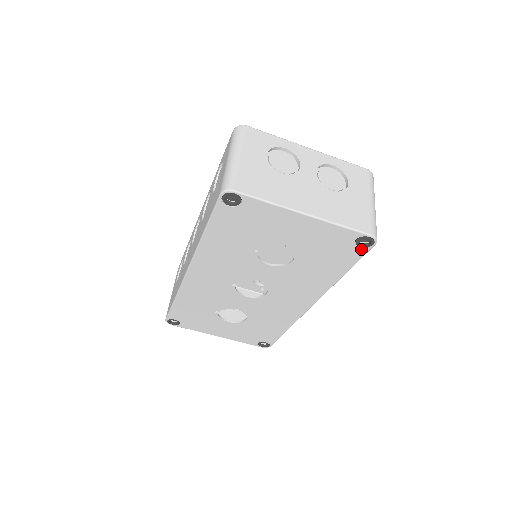
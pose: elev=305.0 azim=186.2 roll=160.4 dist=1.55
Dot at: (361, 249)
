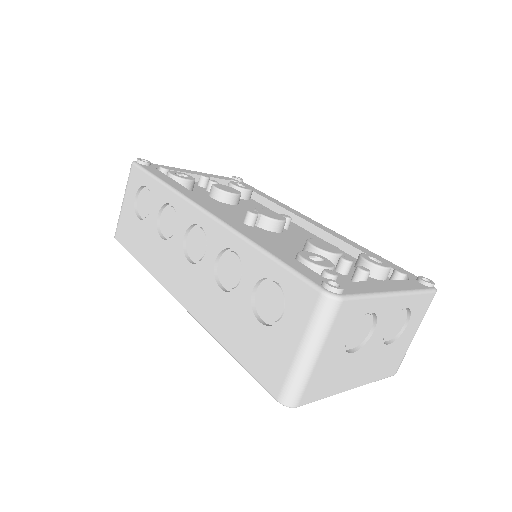
Dot at: occluded
